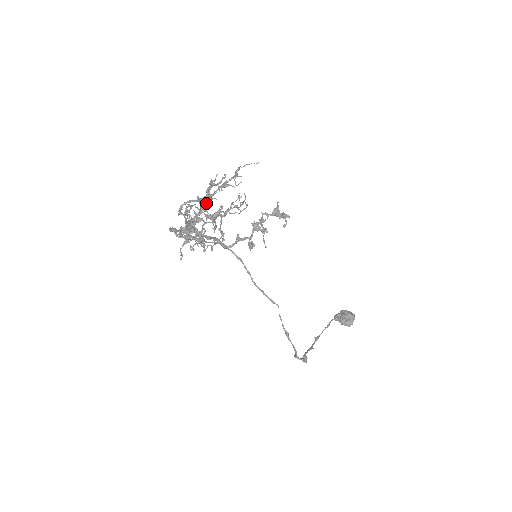
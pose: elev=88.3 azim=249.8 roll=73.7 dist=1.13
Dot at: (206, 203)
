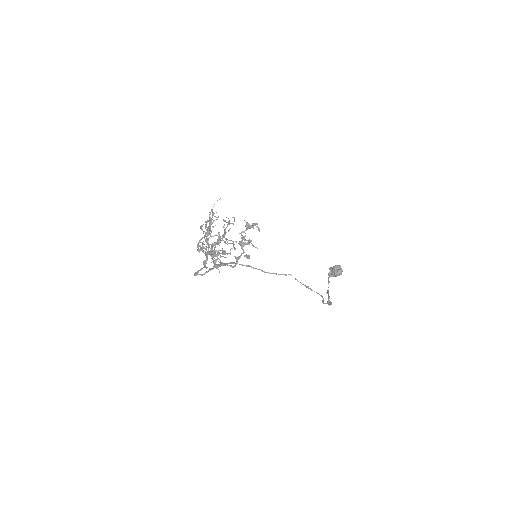
Dot at: (208, 238)
